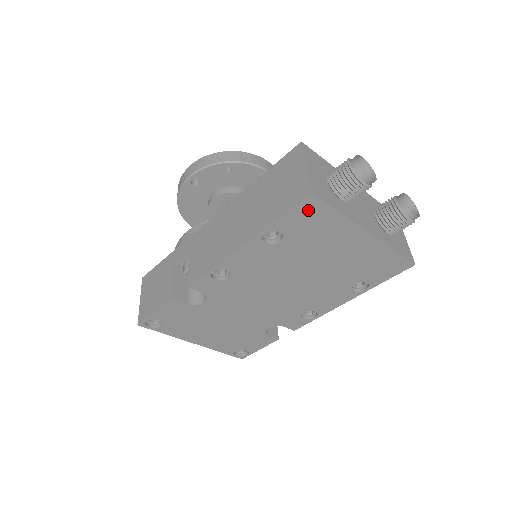
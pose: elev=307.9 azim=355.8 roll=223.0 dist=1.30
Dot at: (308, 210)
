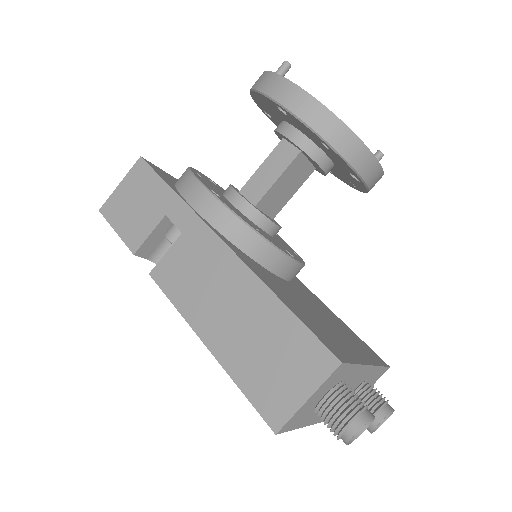
Dot at: occluded
